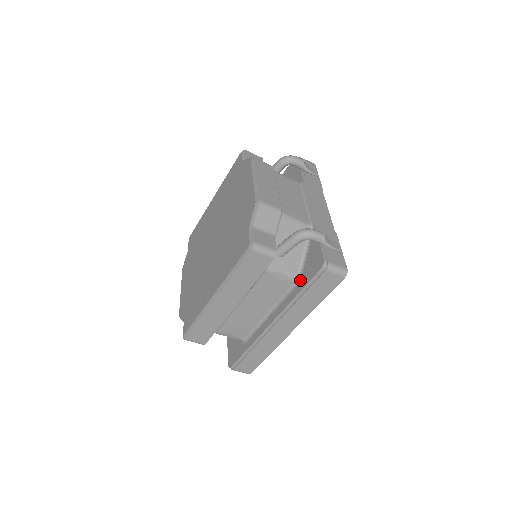
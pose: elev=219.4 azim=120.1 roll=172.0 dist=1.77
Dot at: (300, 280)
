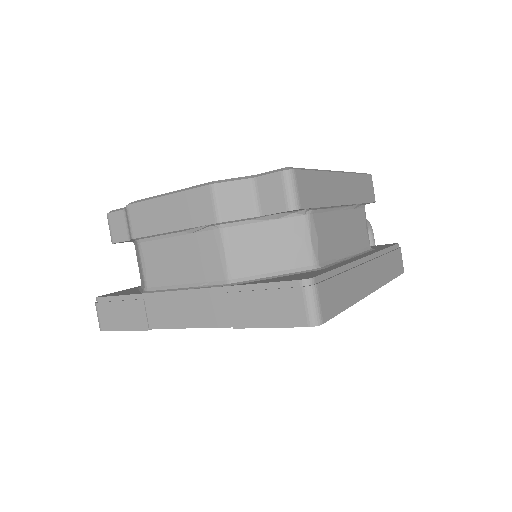
Dot at: (375, 248)
